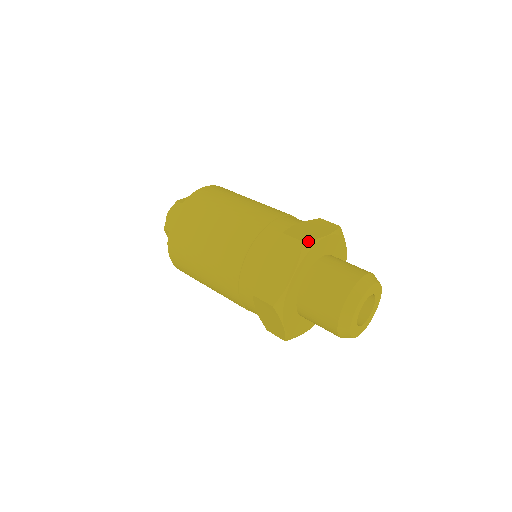
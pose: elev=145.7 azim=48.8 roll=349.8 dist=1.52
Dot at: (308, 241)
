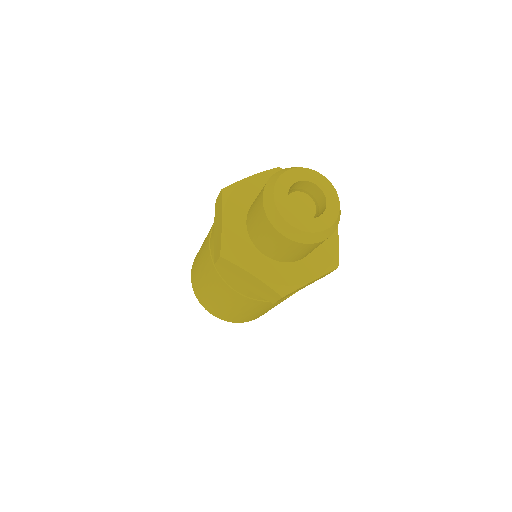
Dot at: occluded
